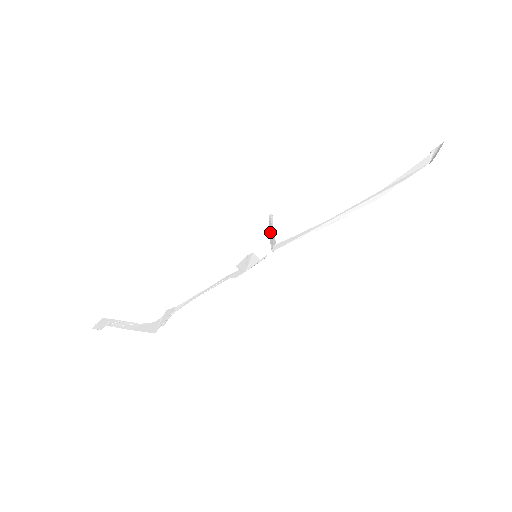
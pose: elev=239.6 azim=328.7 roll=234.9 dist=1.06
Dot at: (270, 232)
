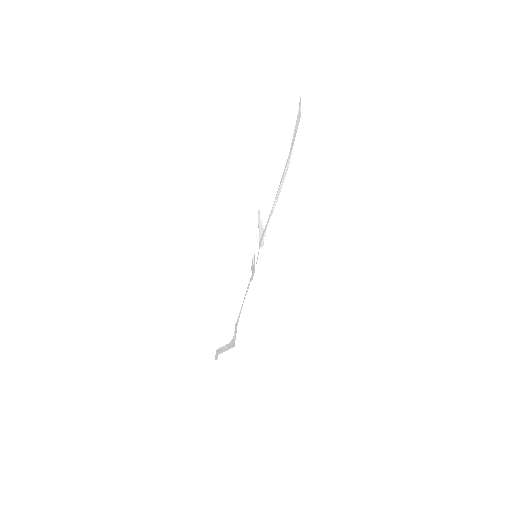
Dot at: occluded
